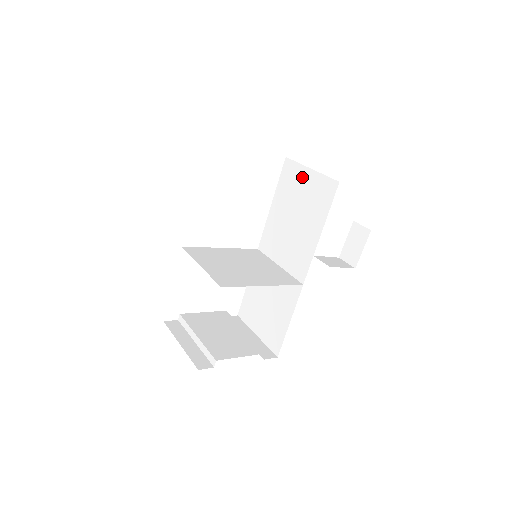
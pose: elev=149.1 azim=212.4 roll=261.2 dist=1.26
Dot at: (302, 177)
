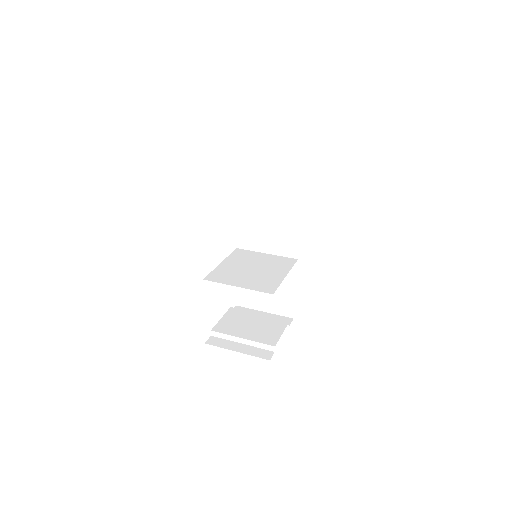
Dot at: (263, 180)
